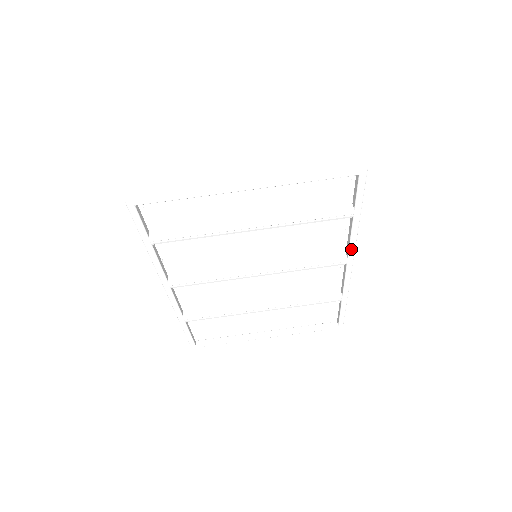
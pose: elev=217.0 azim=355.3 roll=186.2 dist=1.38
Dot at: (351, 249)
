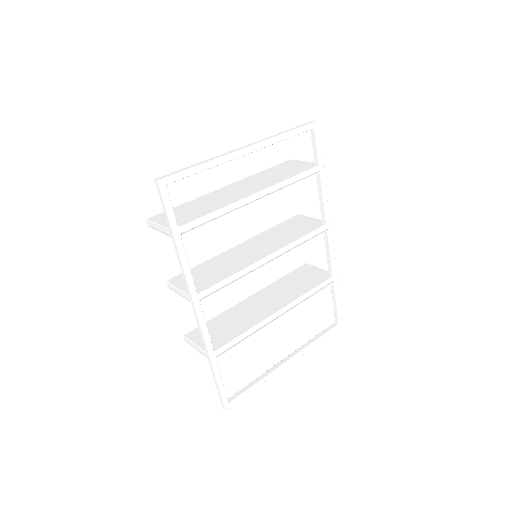
Dot at: (326, 213)
